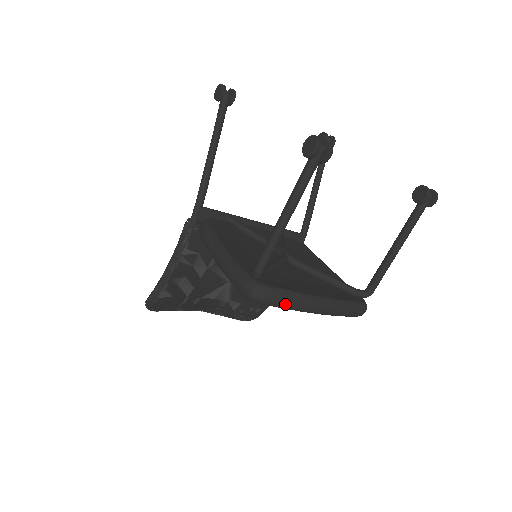
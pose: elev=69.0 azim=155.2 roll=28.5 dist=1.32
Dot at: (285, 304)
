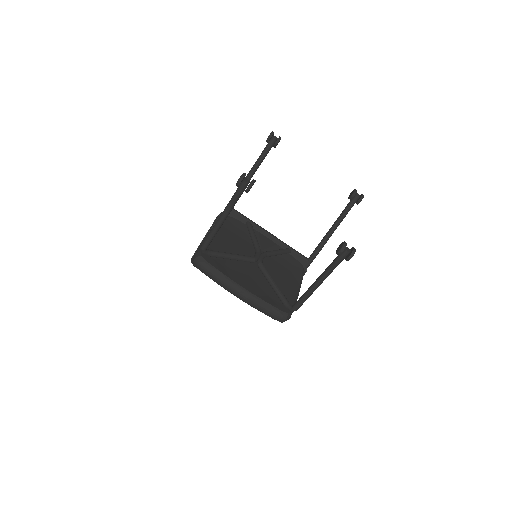
Dot at: (212, 277)
